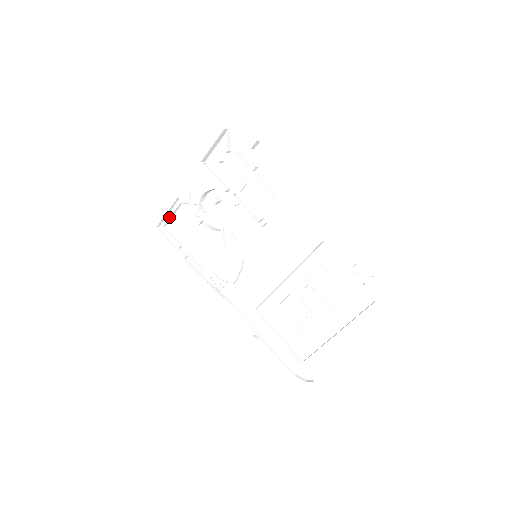
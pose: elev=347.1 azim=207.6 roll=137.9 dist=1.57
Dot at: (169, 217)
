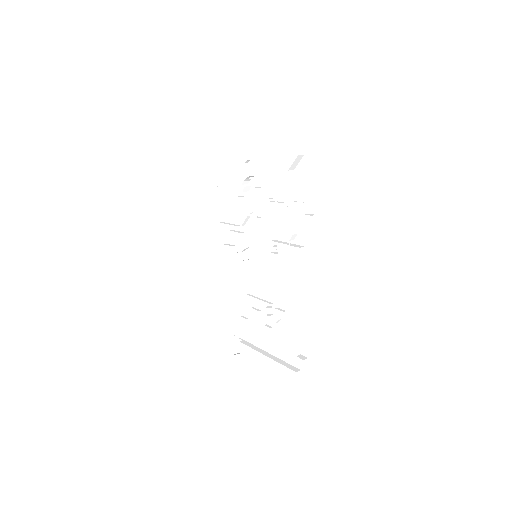
Dot at: (227, 155)
